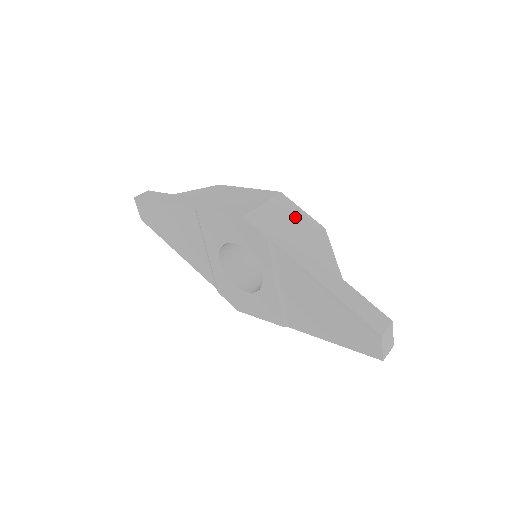
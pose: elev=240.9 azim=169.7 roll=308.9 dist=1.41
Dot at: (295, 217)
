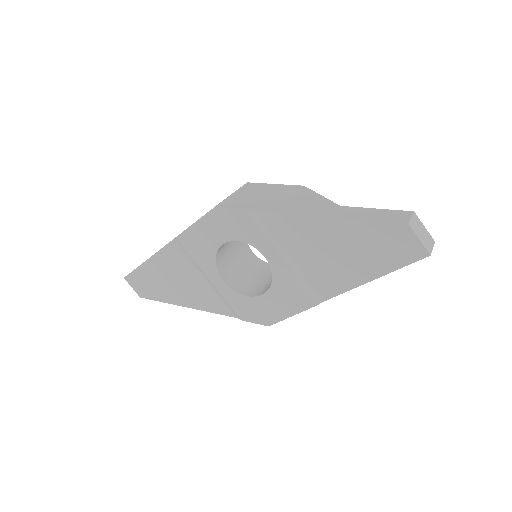
Dot at: (269, 190)
